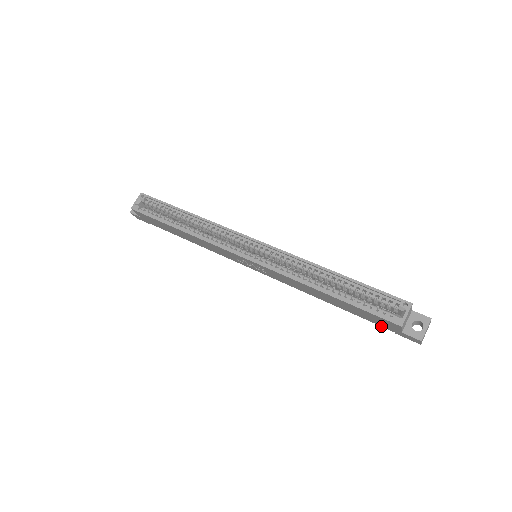
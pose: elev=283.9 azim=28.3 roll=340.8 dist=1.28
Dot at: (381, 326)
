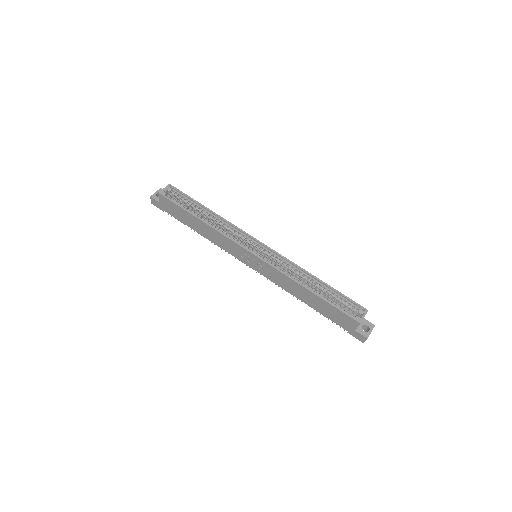
Dot at: (339, 325)
